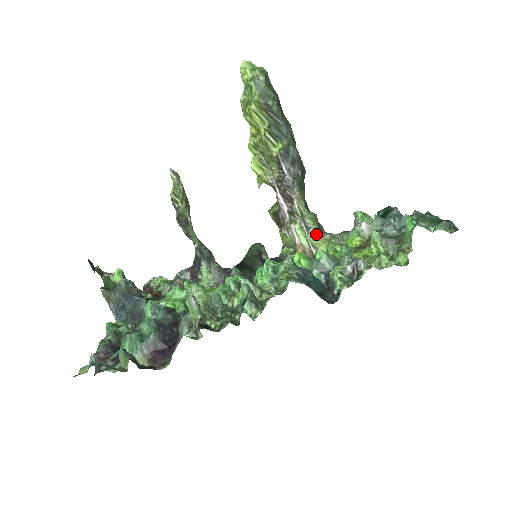
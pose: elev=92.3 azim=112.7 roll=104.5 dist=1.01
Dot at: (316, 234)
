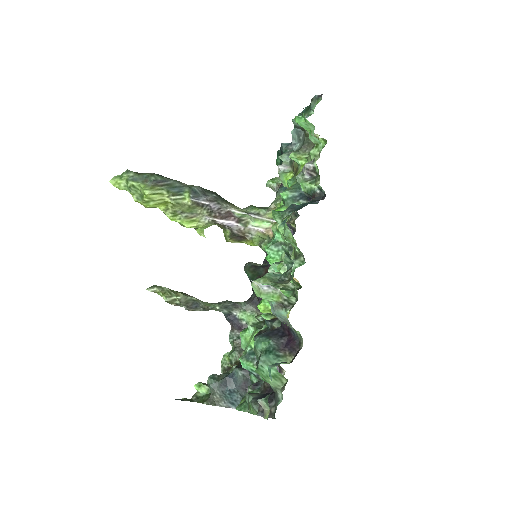
Dot at: (266, 212)
